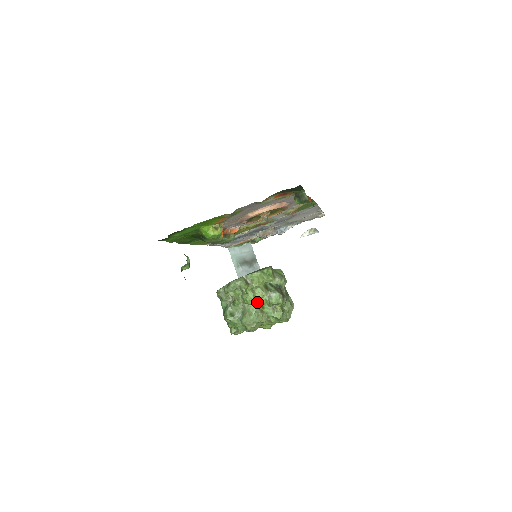
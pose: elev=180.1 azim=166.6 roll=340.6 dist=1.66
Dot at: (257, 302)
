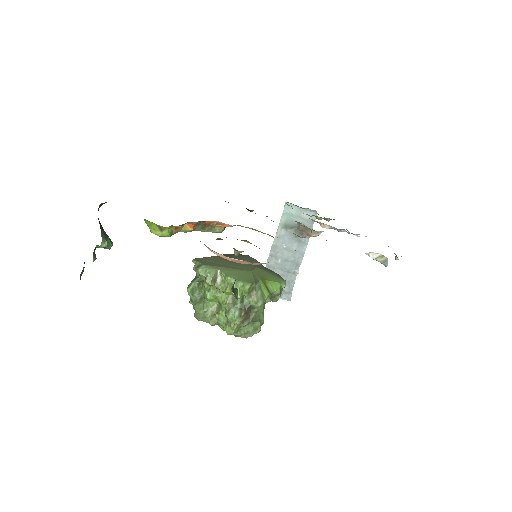
Dot at: (217, 302)
